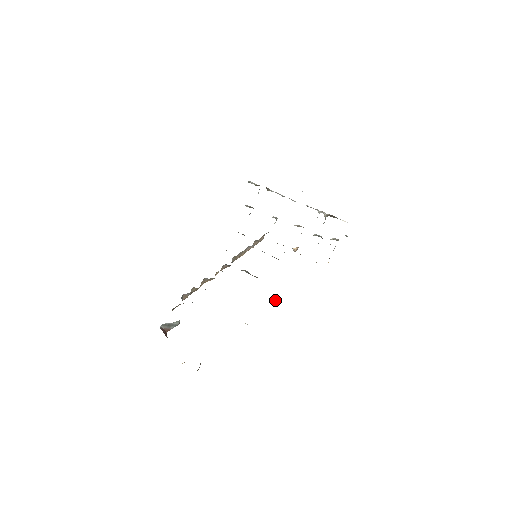
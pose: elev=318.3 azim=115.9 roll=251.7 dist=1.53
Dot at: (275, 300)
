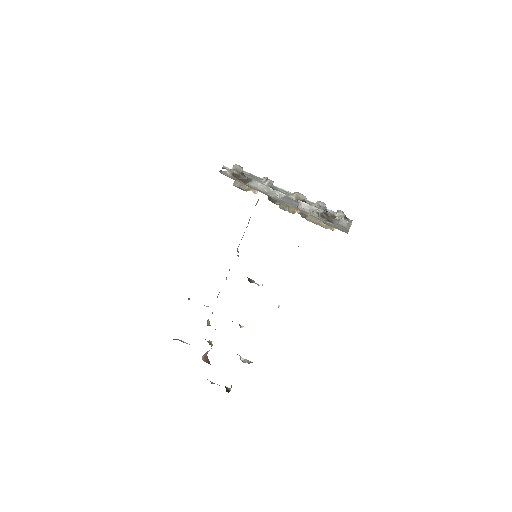
Dot at: (278, 305)
